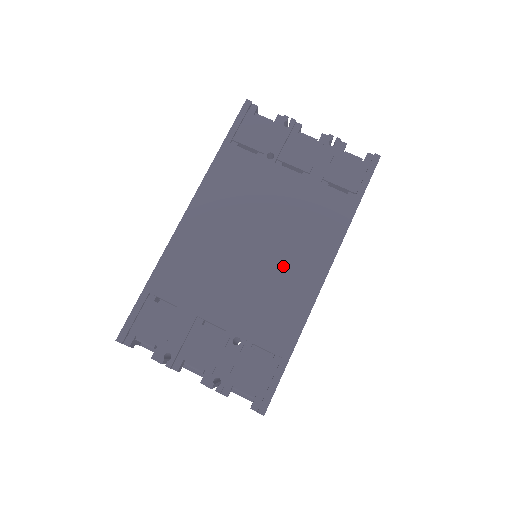
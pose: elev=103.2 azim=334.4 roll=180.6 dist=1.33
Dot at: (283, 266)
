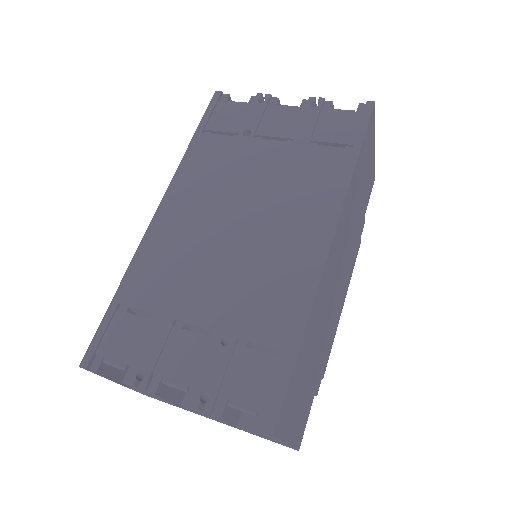
Dot at: (275, 240)
